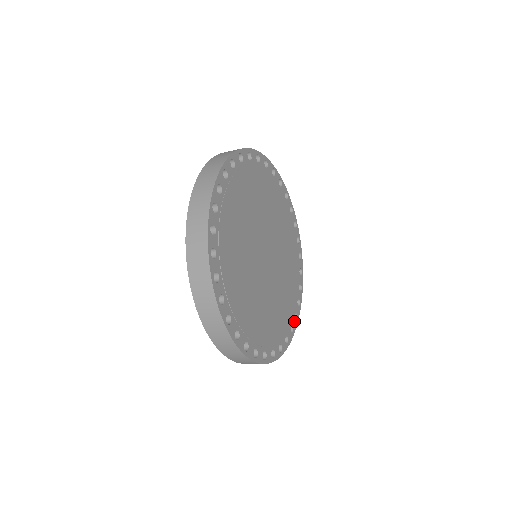
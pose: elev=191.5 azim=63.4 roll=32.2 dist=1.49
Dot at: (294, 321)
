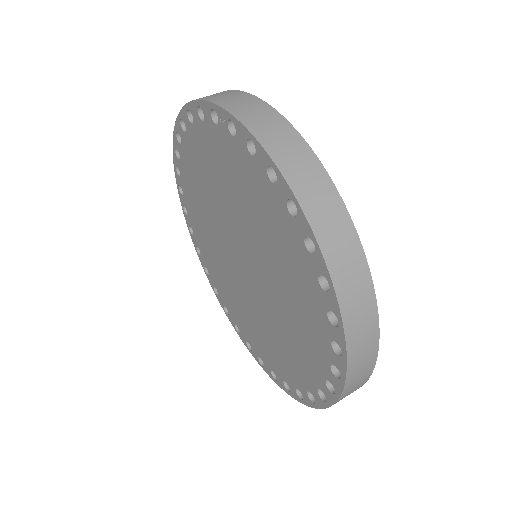
Dot at: occluded
